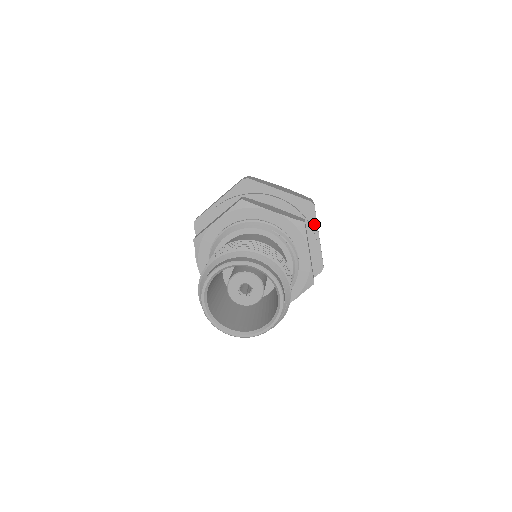
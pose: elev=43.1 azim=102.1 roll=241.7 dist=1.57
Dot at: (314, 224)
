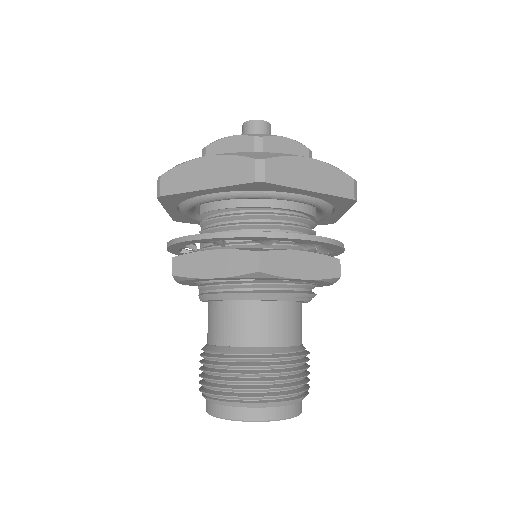
Dot at: (345, 208)
